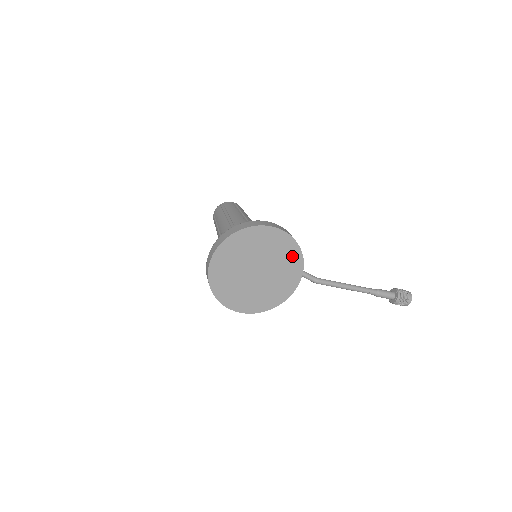
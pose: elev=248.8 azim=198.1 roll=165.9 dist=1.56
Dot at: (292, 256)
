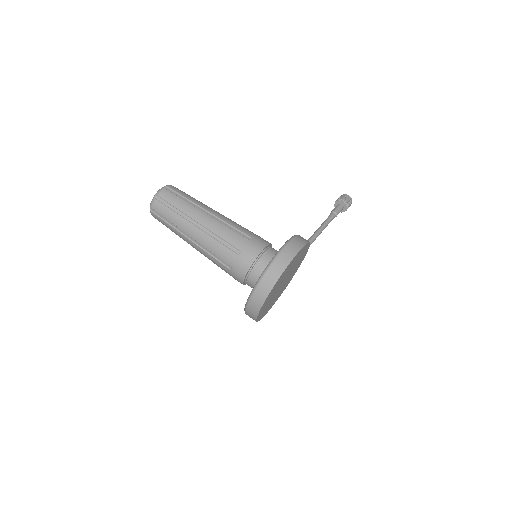
Dot at: (304, 252)
